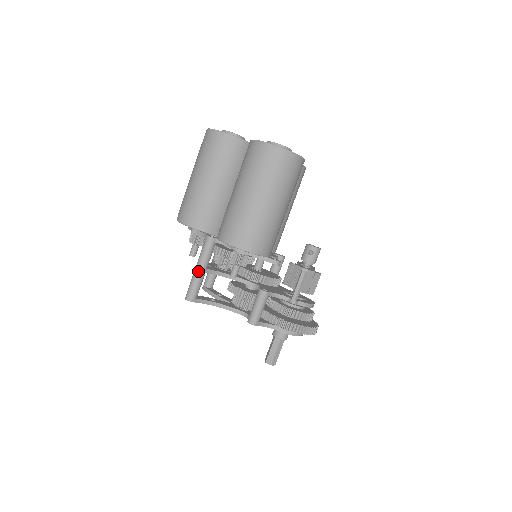
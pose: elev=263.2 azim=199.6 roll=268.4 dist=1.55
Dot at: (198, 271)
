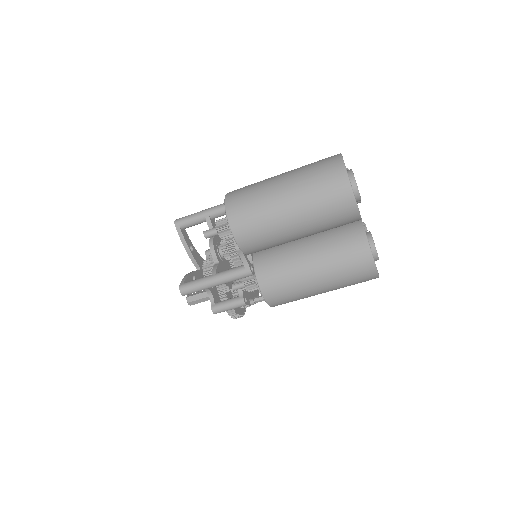
Dot at: (214, 286)
